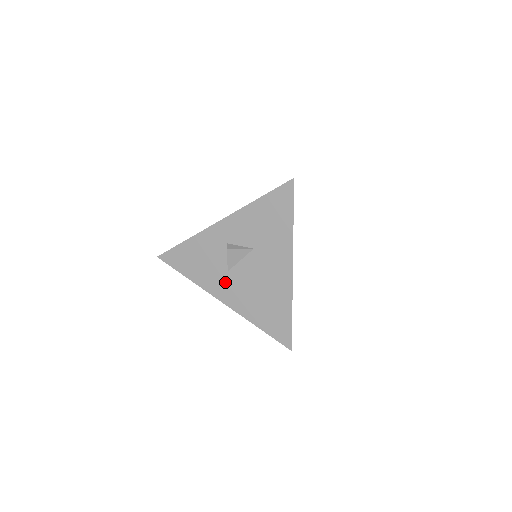
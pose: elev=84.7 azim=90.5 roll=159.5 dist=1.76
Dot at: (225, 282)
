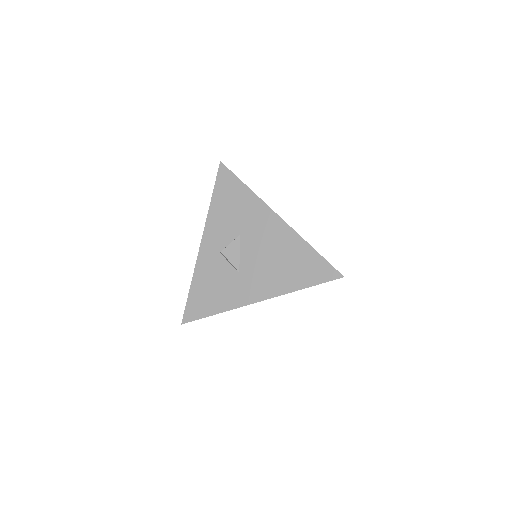
Dot at: (245, 283)
